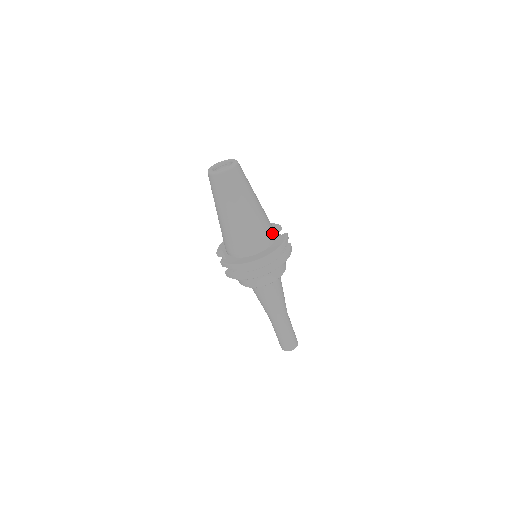
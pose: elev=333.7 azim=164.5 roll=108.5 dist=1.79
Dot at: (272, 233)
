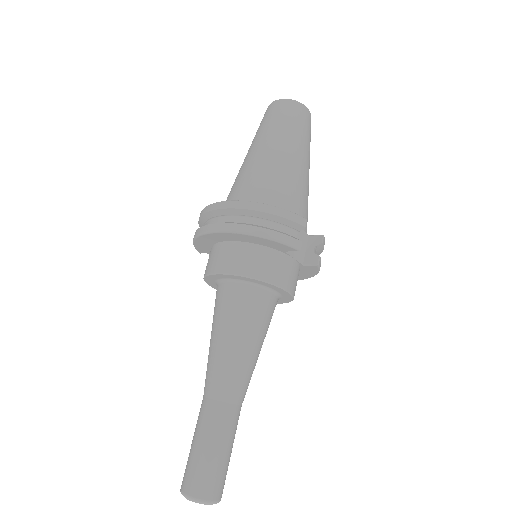
Dot at: (282, 204)
